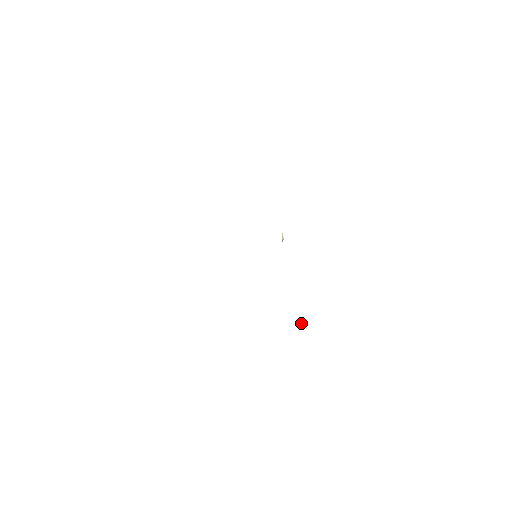
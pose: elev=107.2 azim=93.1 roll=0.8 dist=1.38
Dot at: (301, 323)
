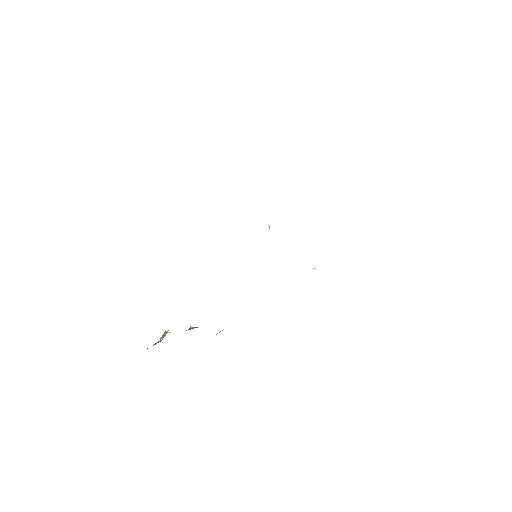
Dot at: occluded
